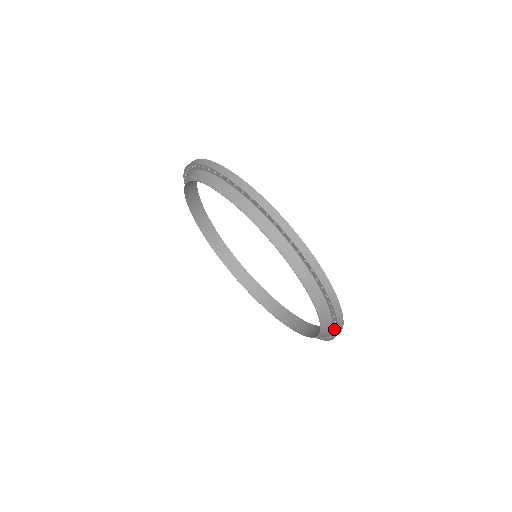
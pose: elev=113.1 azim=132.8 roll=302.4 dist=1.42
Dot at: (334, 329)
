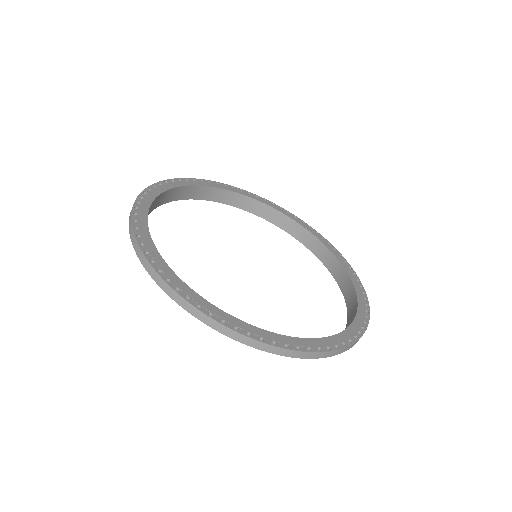
Dot at: occluded
